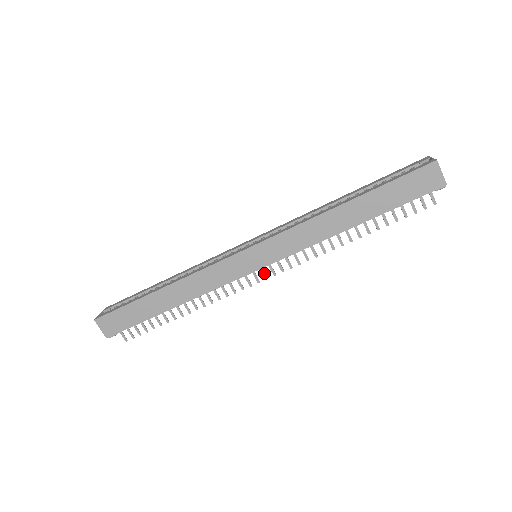
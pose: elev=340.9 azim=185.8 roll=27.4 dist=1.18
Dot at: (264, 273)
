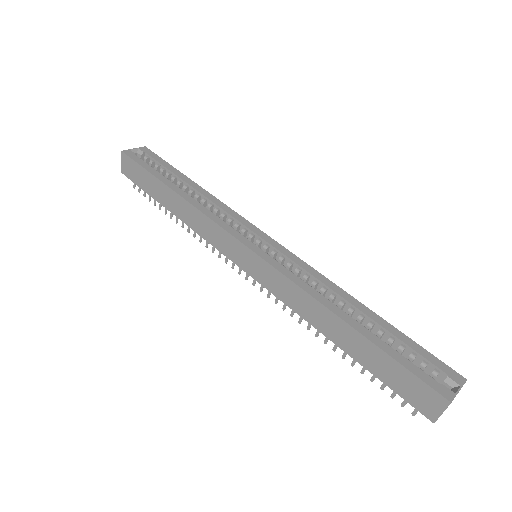
Dot at: occluded
